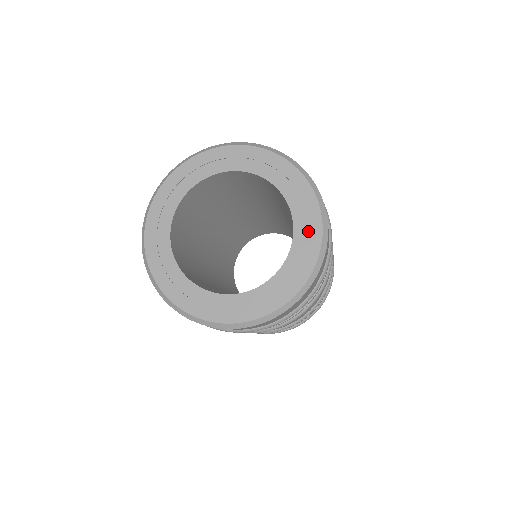
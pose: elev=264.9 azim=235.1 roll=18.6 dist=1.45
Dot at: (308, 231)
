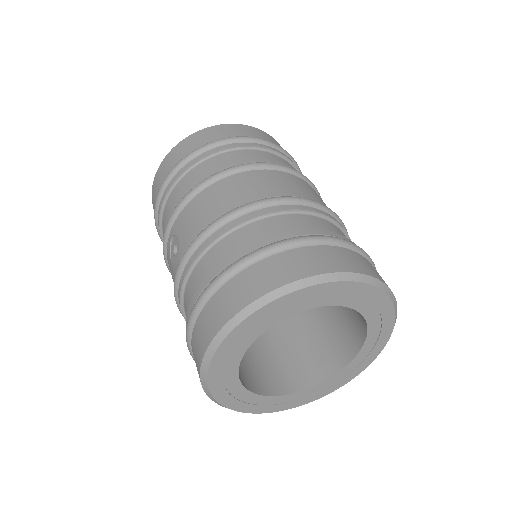
Dot at: (377, 308)
